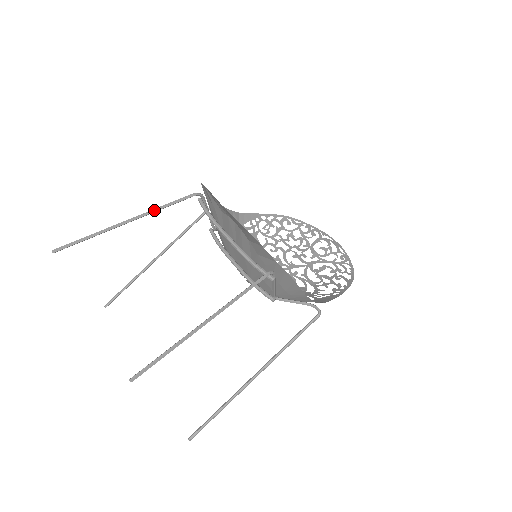
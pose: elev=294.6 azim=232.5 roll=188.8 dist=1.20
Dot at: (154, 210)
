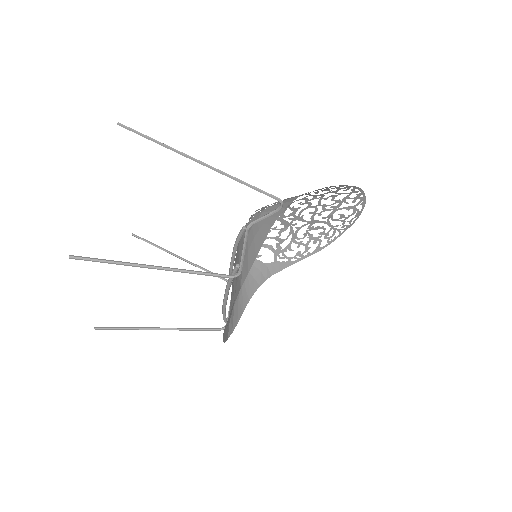
Dot at: occluded
